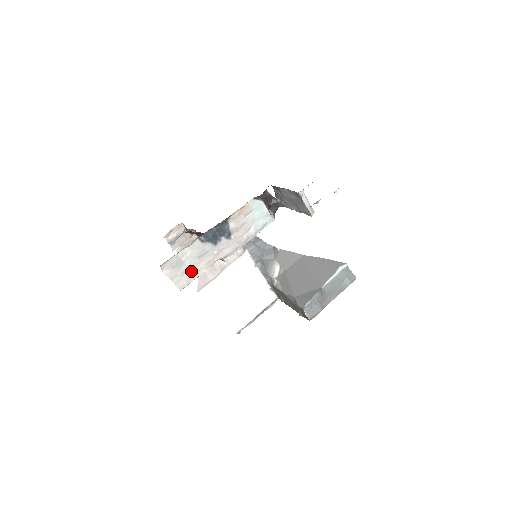
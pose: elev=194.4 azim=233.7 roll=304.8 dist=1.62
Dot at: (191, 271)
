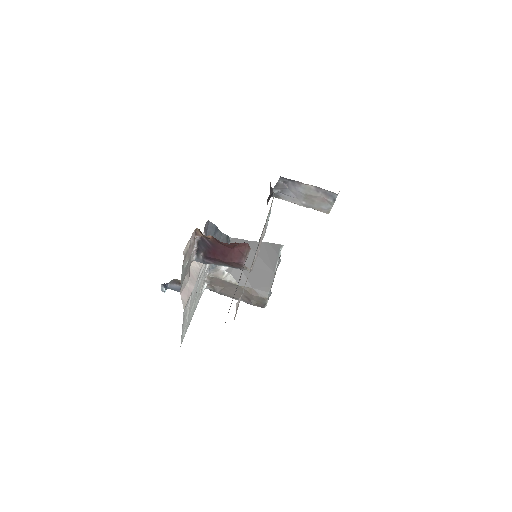
Dot at: occluded
